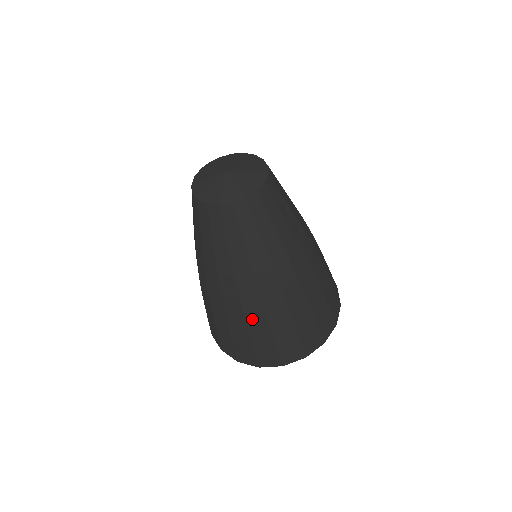
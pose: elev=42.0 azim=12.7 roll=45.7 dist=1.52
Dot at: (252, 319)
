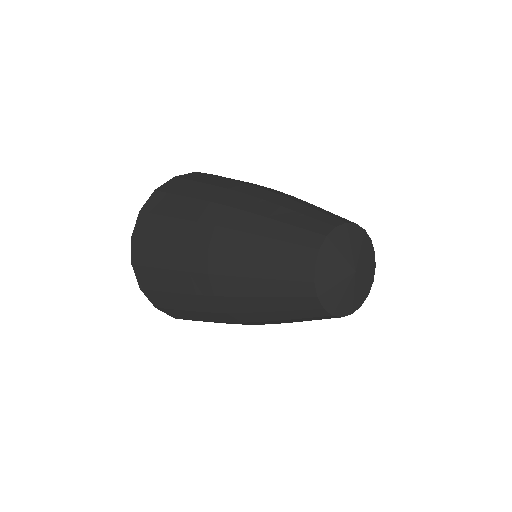
Dot at: occluded
